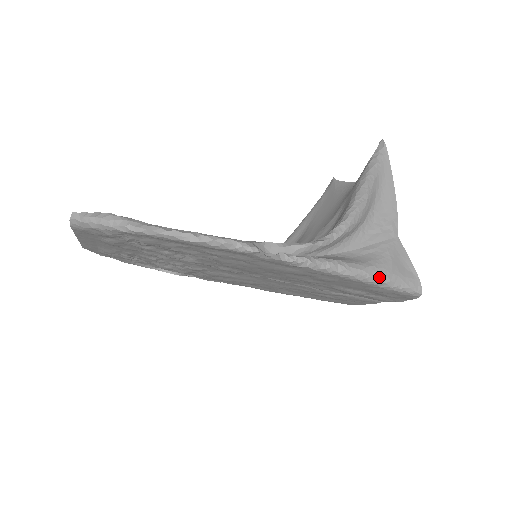
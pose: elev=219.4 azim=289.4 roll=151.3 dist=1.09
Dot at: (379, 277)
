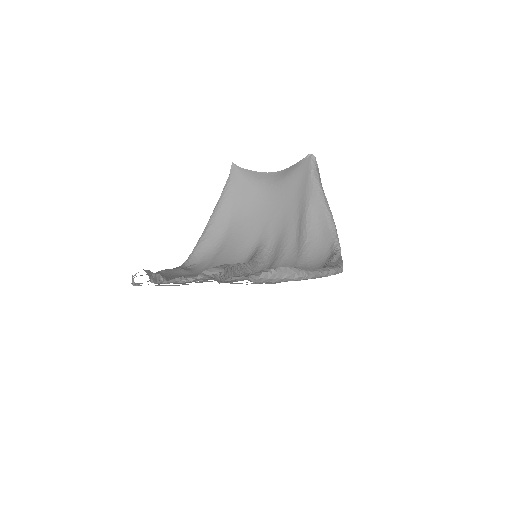
Dot at: occluded
